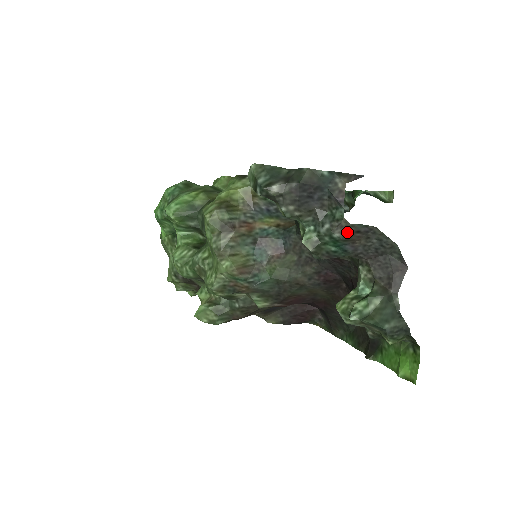
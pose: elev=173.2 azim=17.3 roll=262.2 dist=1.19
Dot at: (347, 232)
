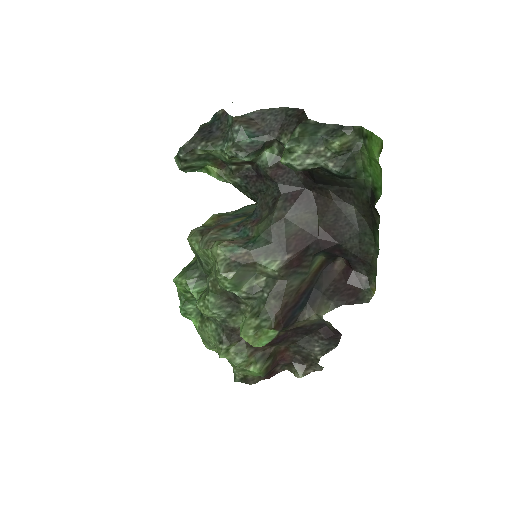
Dot at: (242, 121)
